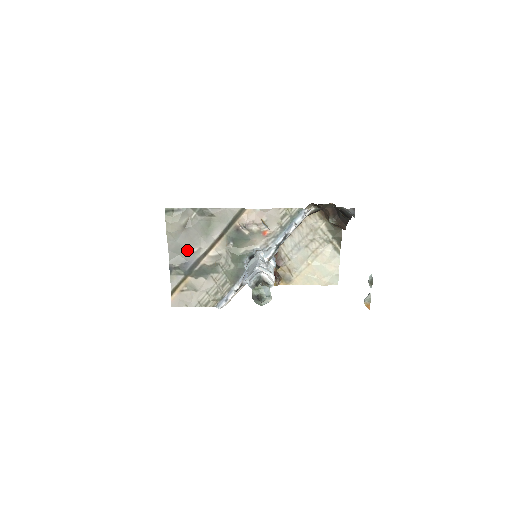
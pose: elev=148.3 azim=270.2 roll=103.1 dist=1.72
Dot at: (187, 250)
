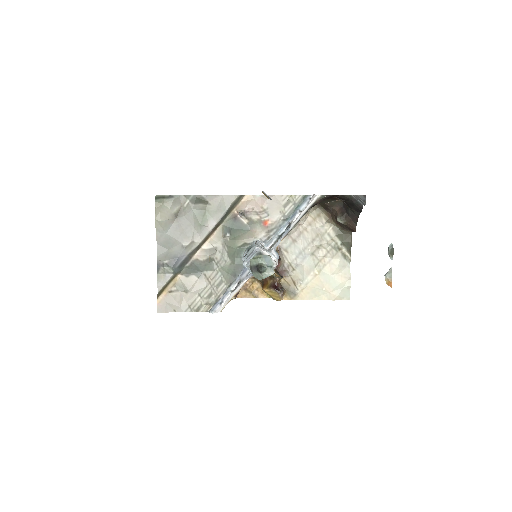
Dot at: (178, 244)
